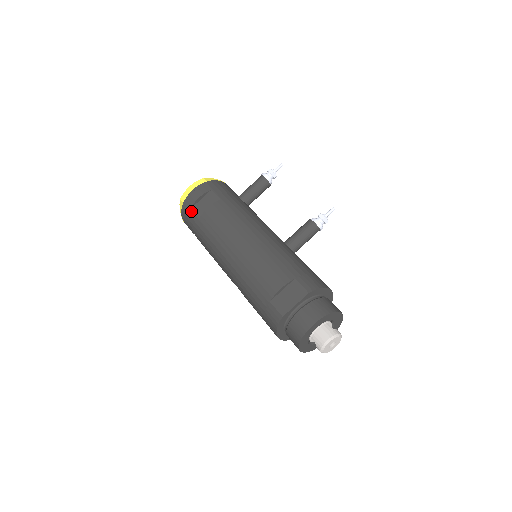
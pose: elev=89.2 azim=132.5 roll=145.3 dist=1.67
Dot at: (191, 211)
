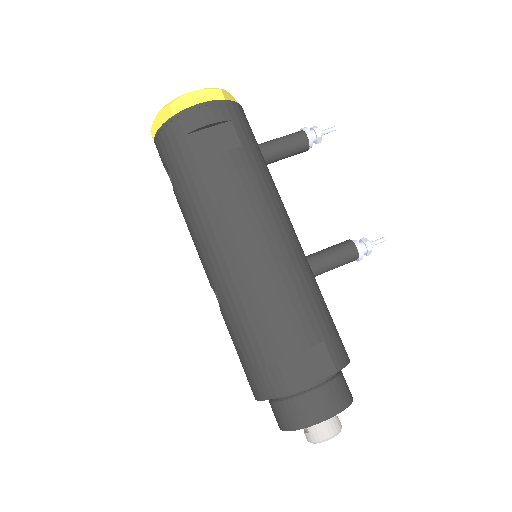
Dot at: (185, 139)
